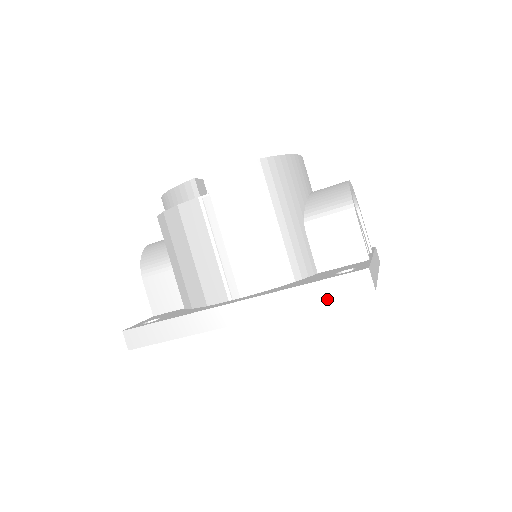
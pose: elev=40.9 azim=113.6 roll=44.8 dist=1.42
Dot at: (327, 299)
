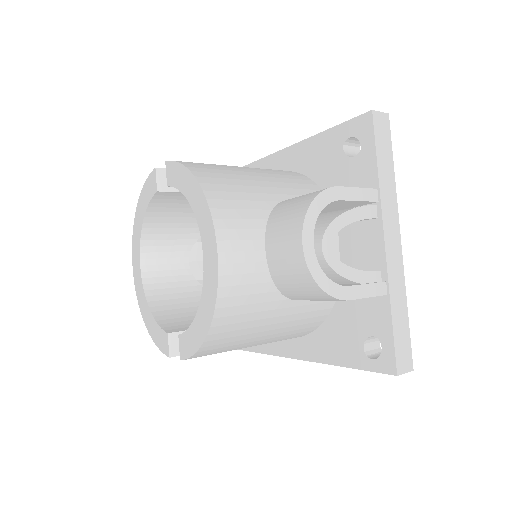
Dot at: occluded
